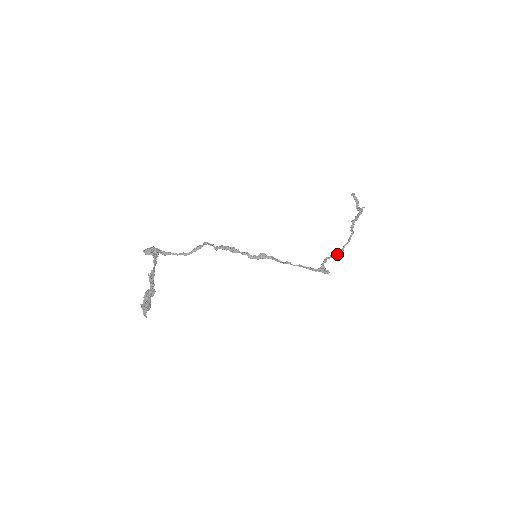
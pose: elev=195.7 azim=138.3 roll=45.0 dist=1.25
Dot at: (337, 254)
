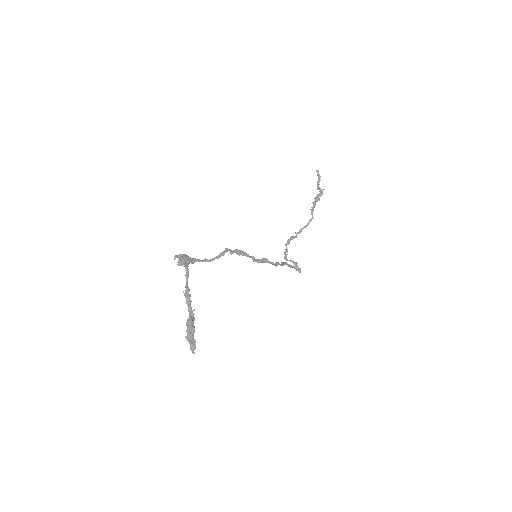
Dot at: occluded
